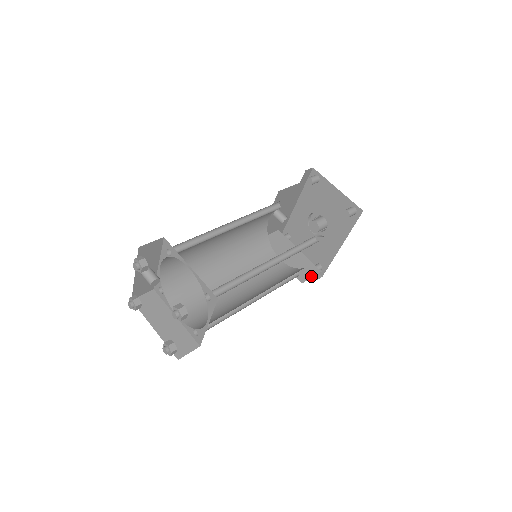
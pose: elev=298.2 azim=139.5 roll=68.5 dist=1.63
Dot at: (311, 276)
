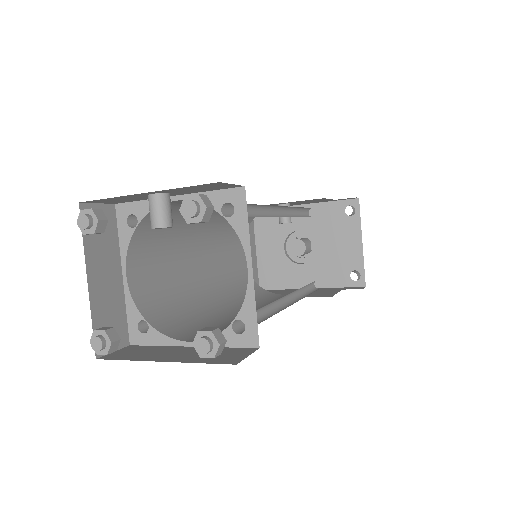
Dot at: occluded
